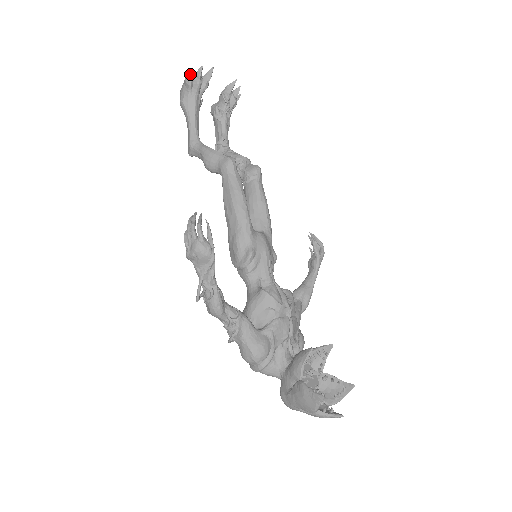
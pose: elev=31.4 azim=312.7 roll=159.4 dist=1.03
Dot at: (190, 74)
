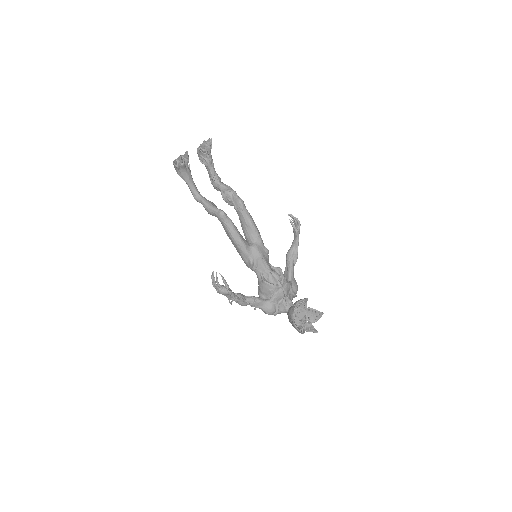
Dot at: (175, 163)
